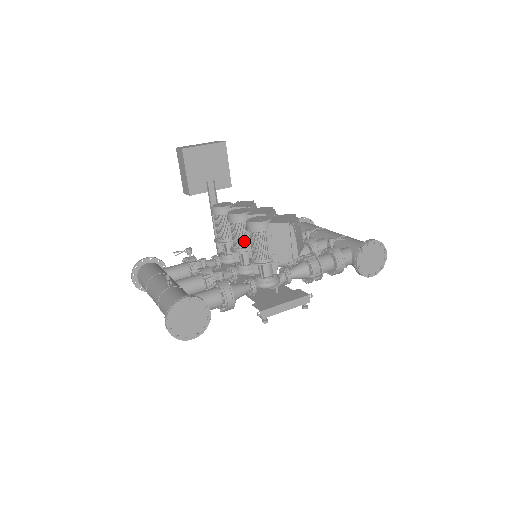
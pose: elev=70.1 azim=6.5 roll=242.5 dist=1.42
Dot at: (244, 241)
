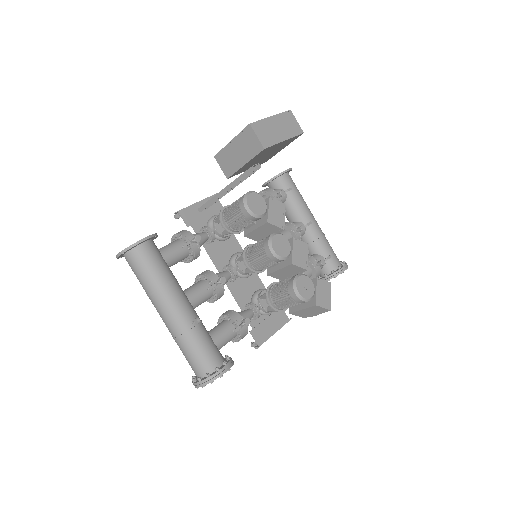
Dot at: (266, 267)
